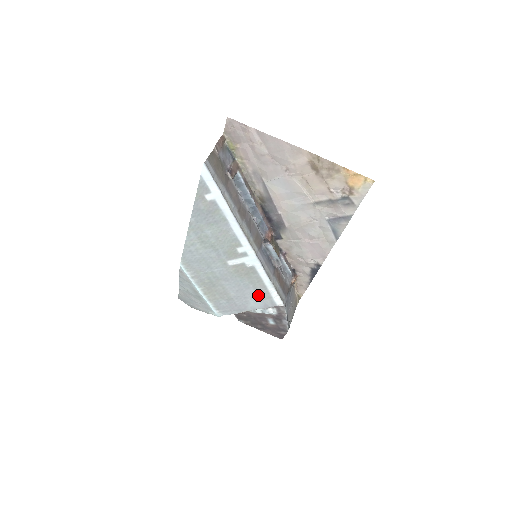
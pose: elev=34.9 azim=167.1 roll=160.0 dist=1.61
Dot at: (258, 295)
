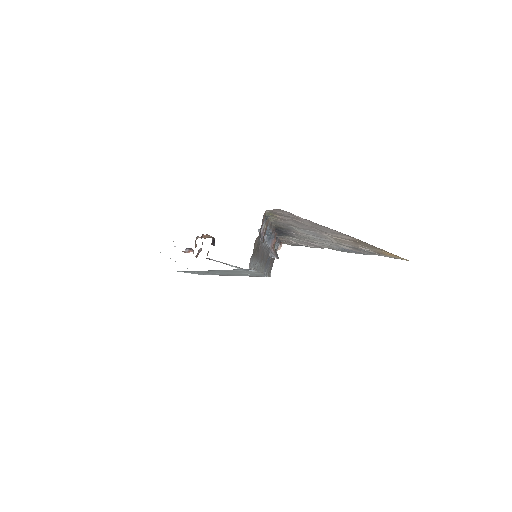
Dot at: occluded
